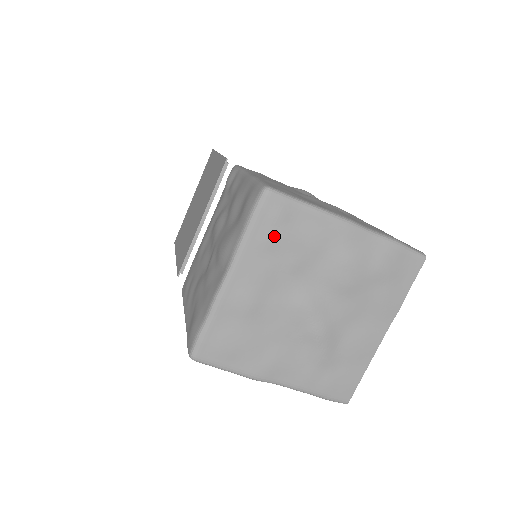
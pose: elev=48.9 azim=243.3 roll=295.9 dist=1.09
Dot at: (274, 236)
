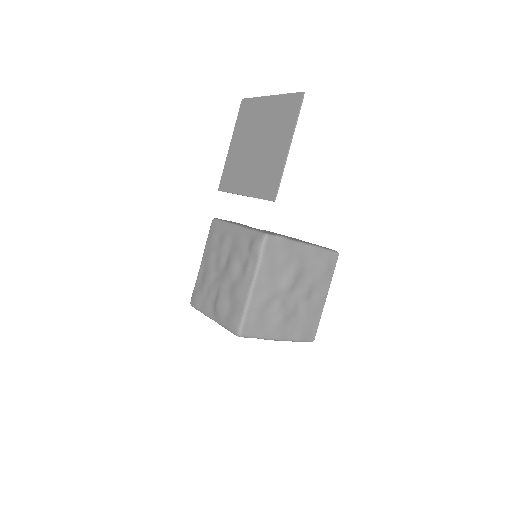
Dot at: occluded
